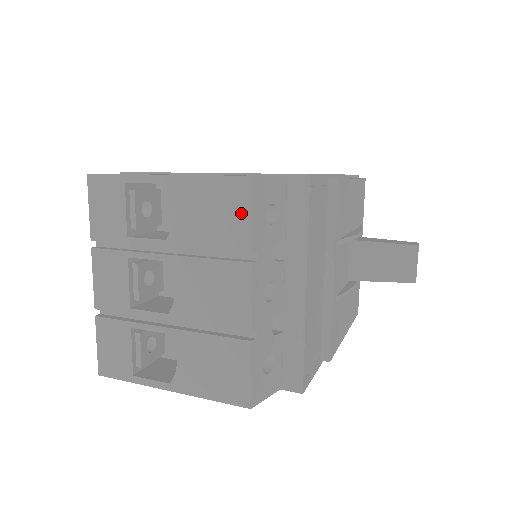
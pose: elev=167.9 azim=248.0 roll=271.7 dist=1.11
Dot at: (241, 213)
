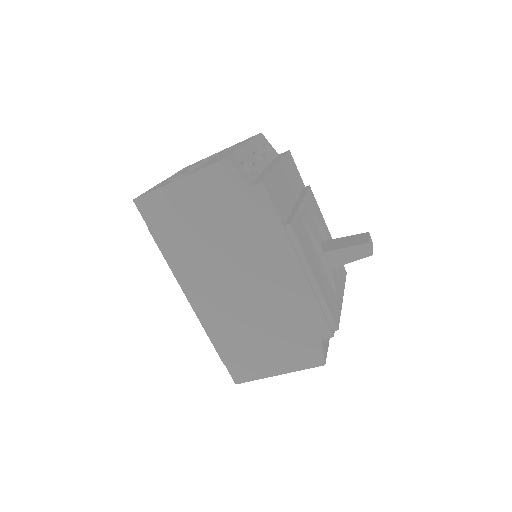
Dot at: occluded
